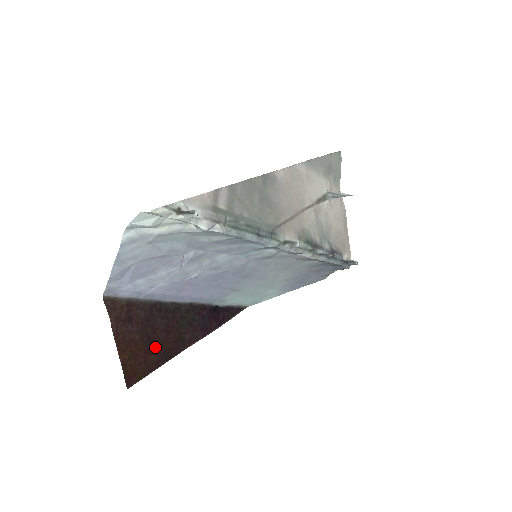
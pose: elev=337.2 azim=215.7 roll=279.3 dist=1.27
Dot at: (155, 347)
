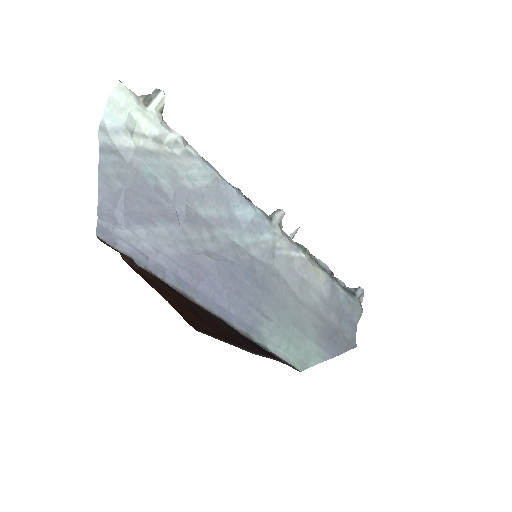
Dot at: (205, 322)
